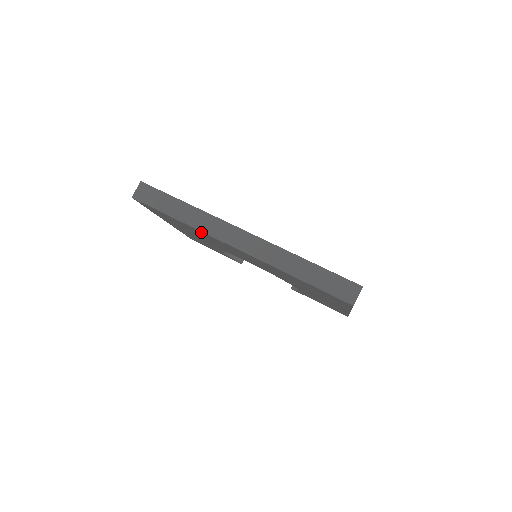
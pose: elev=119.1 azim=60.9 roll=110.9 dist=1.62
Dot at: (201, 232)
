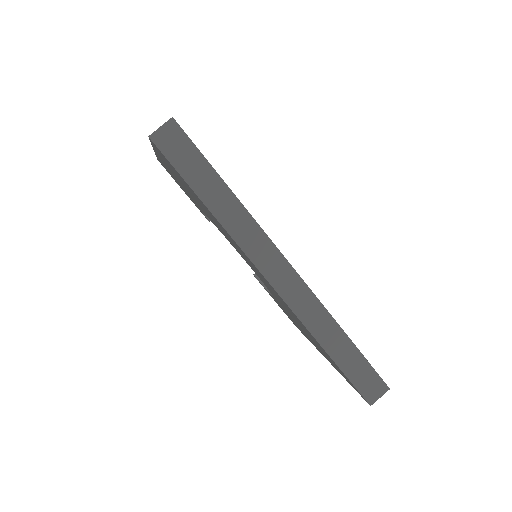
Dot at: (230, 236)
